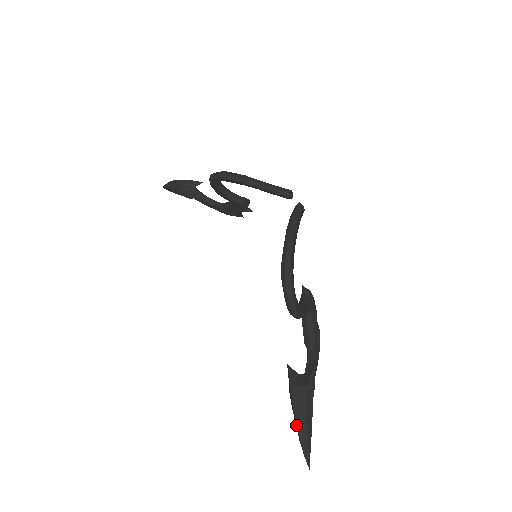
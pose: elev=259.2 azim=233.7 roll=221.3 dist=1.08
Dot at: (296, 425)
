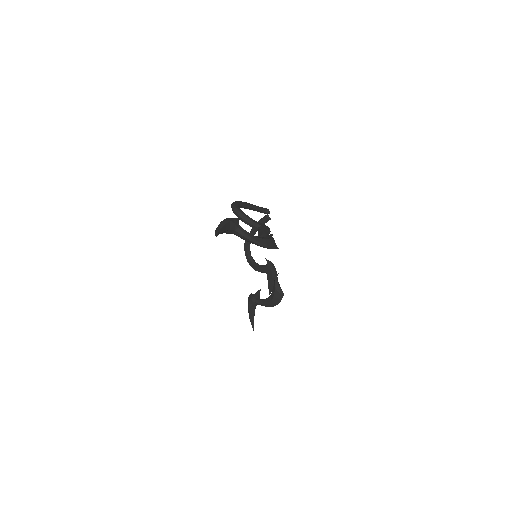
Dot at: occluded
